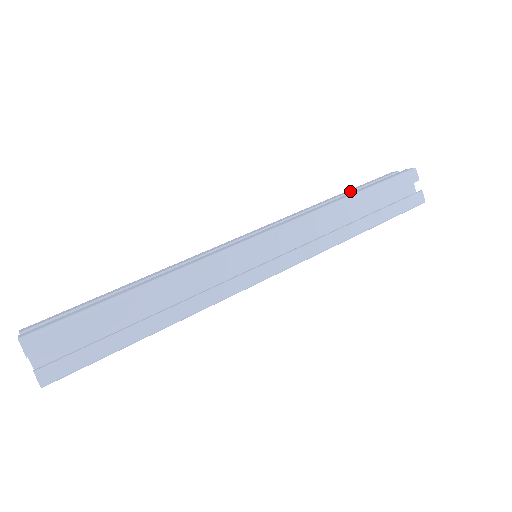
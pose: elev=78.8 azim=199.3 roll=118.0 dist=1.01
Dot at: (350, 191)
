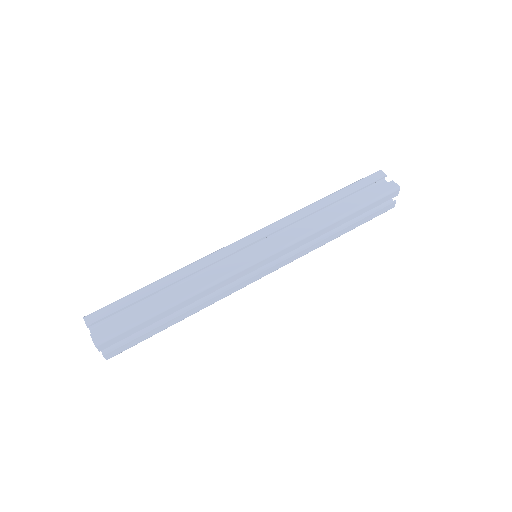
Dot at: occluded
